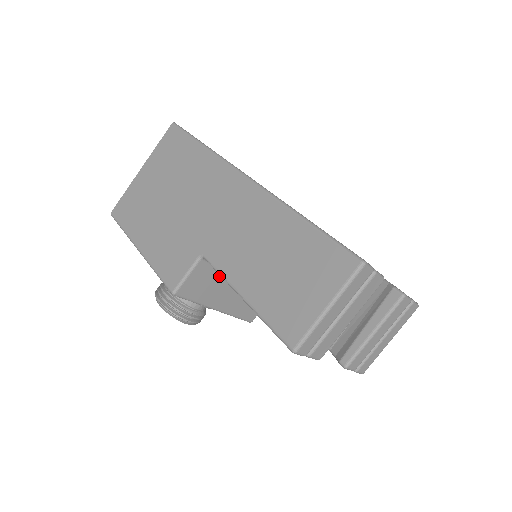
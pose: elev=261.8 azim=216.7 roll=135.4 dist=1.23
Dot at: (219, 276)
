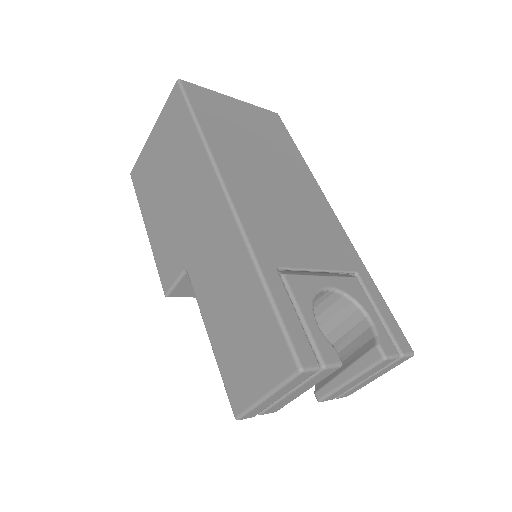
Dot at: occluded
